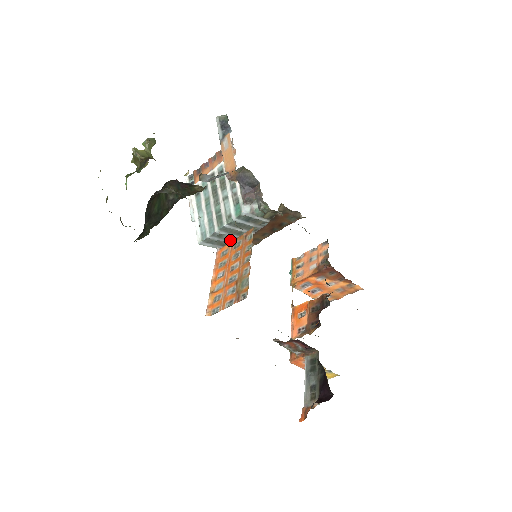
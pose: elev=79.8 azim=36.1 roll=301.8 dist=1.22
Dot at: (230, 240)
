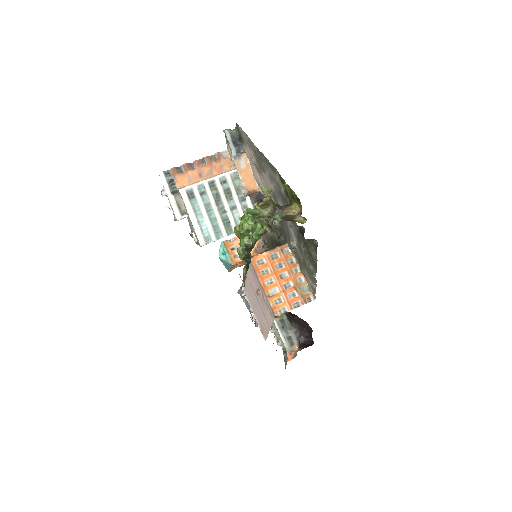
Dot at: occluded
